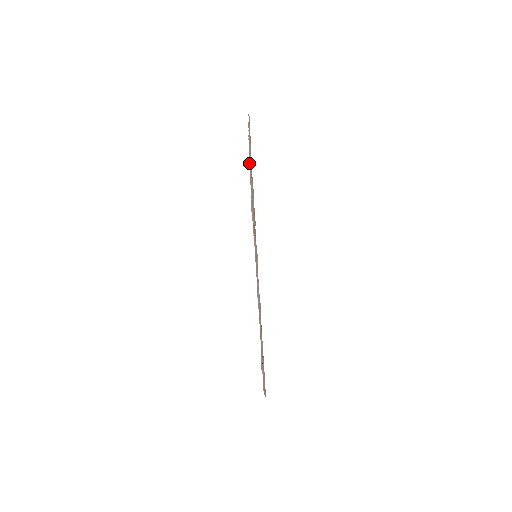
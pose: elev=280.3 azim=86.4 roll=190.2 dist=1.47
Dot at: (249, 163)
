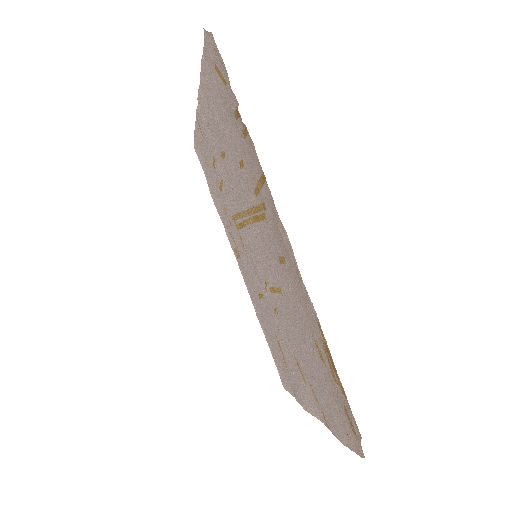
Dot at: (195, 146)
